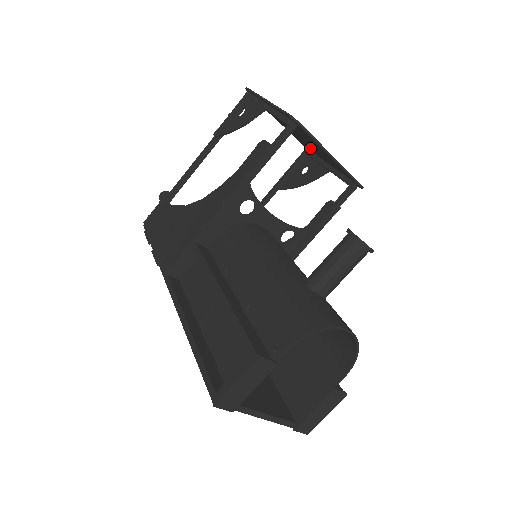
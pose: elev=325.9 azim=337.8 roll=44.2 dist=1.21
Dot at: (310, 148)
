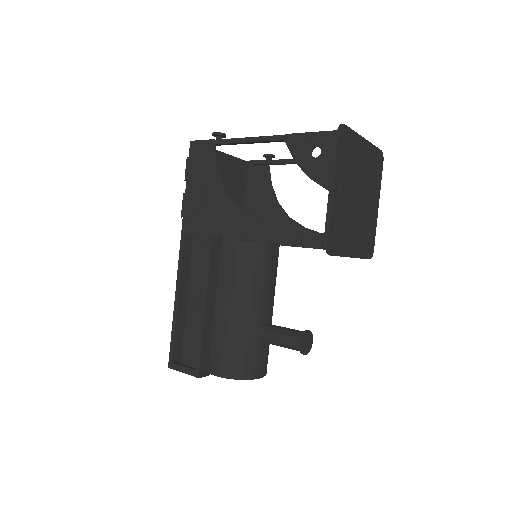
Dot at: (369, 182)
